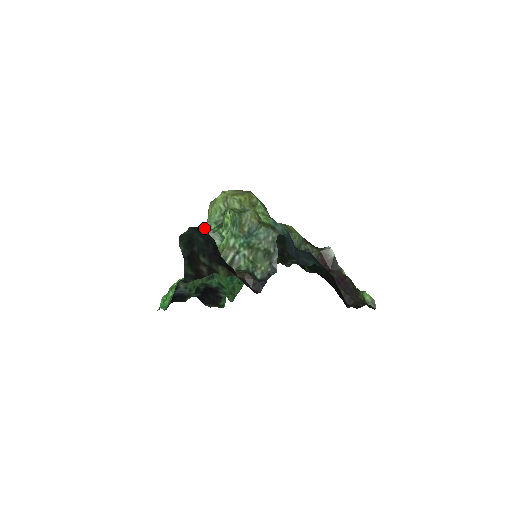
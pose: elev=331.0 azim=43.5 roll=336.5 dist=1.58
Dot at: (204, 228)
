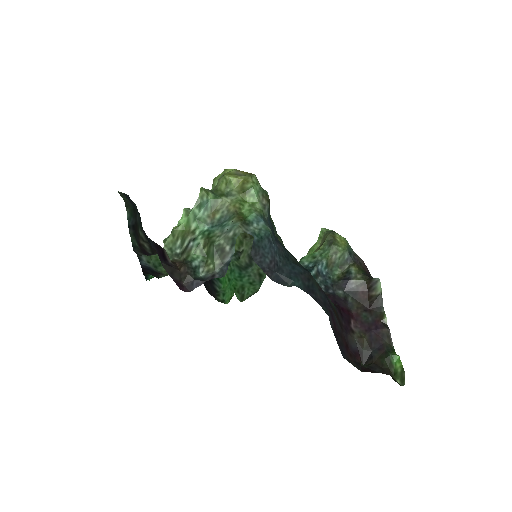
Dot at: occluded
